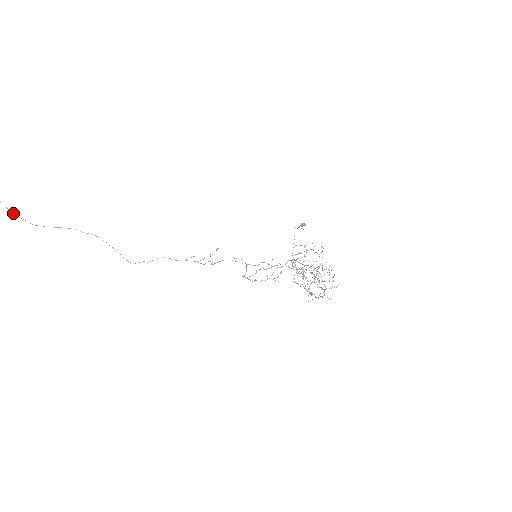
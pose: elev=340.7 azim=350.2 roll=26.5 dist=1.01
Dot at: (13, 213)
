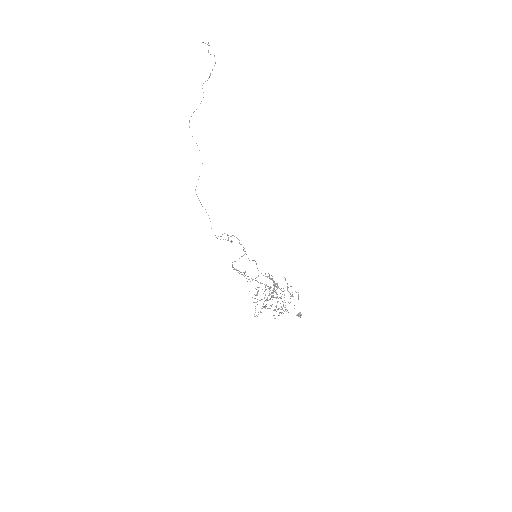
Dot at: occluded
